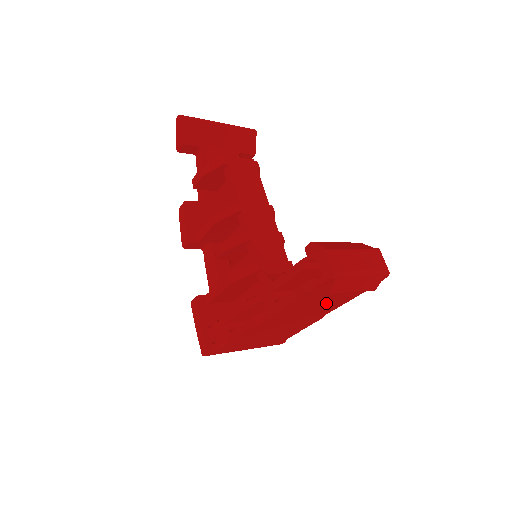
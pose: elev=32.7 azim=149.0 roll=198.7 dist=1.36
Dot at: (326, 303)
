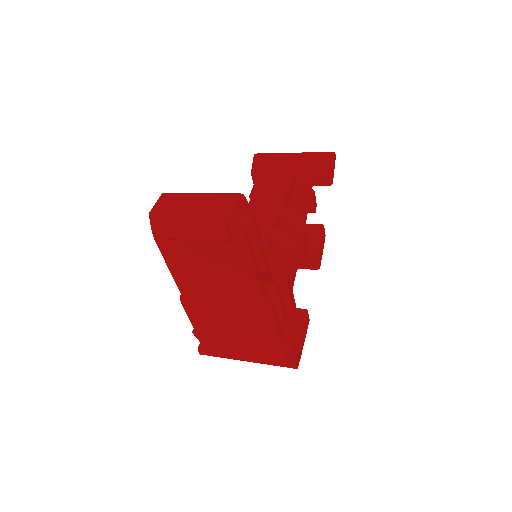
Dot at: (222, 272)
